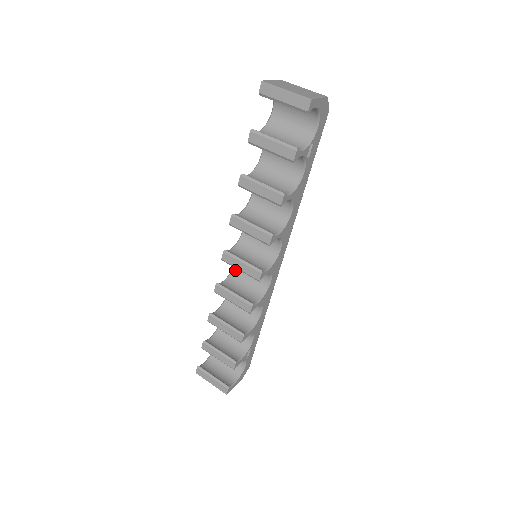
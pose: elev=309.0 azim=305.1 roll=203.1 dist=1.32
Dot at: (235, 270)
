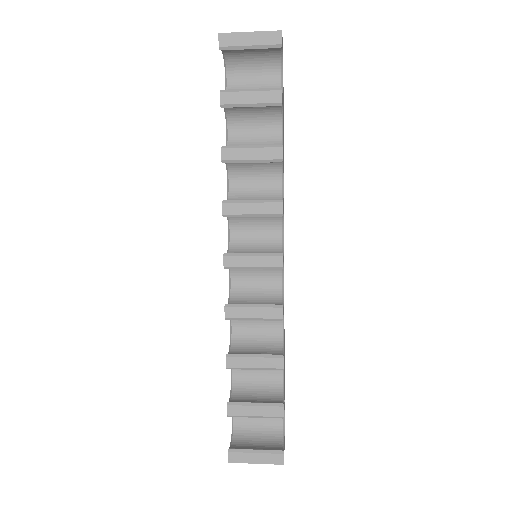
Dot at: (234, 289)
